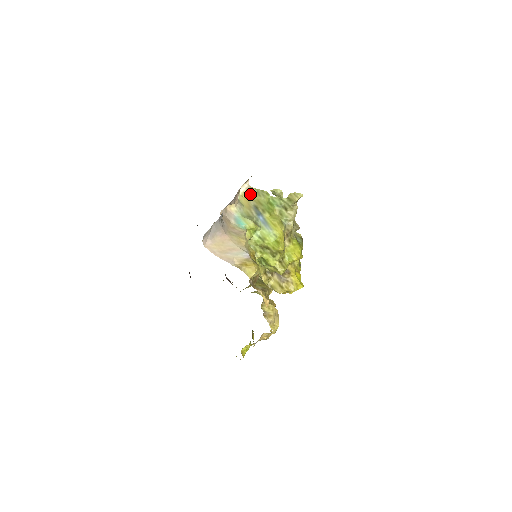
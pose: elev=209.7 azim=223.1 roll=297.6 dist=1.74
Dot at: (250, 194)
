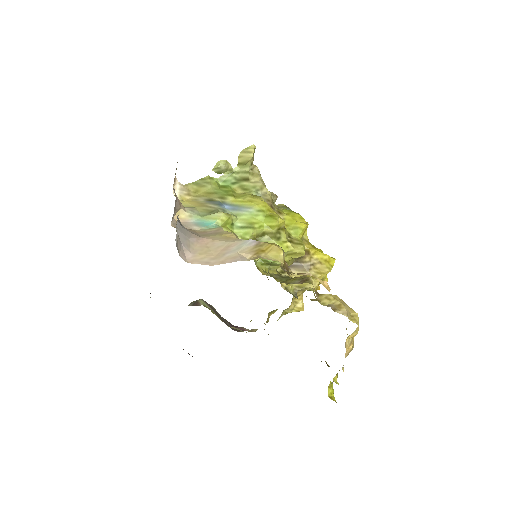
Dot at: (190, 193)
